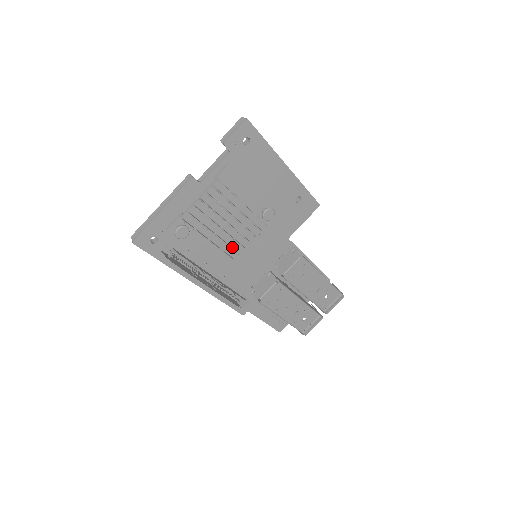
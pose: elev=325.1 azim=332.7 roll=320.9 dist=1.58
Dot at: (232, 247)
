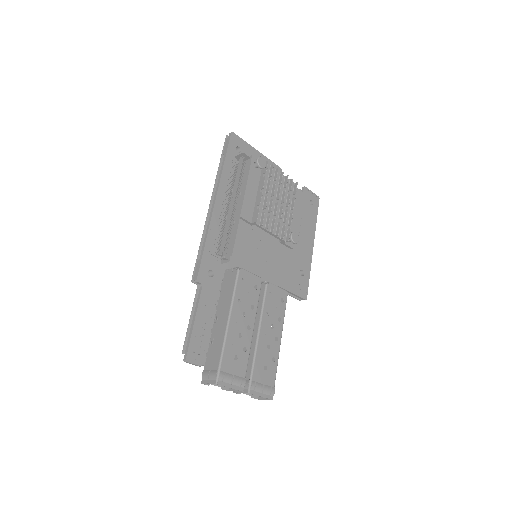
Dot at: (262, 218)
